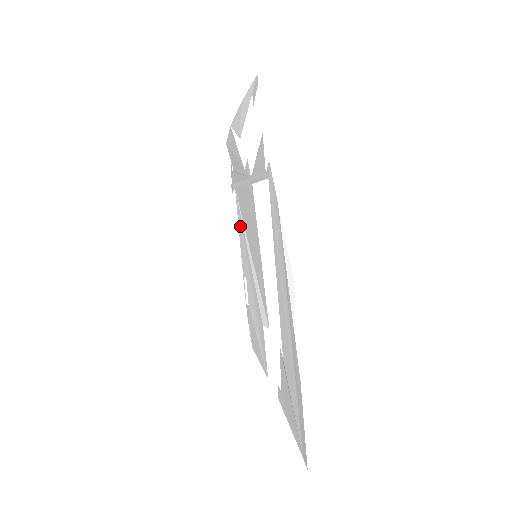
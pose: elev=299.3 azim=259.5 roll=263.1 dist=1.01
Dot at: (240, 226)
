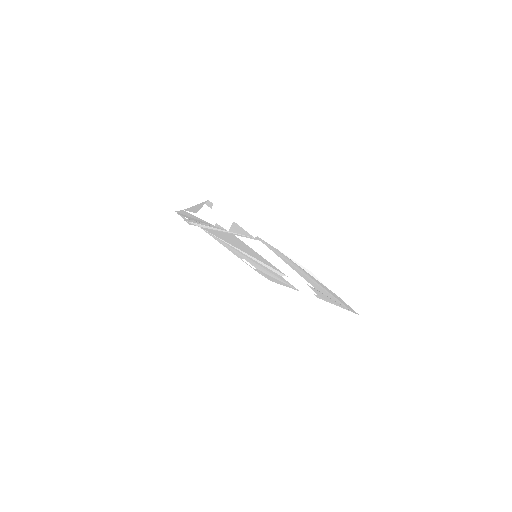
Dot at: (220, 242)
